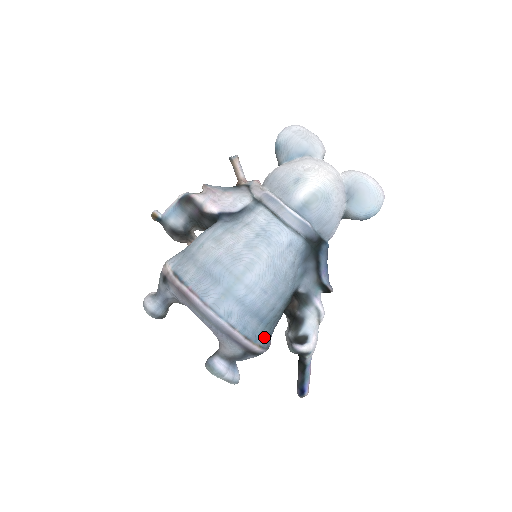
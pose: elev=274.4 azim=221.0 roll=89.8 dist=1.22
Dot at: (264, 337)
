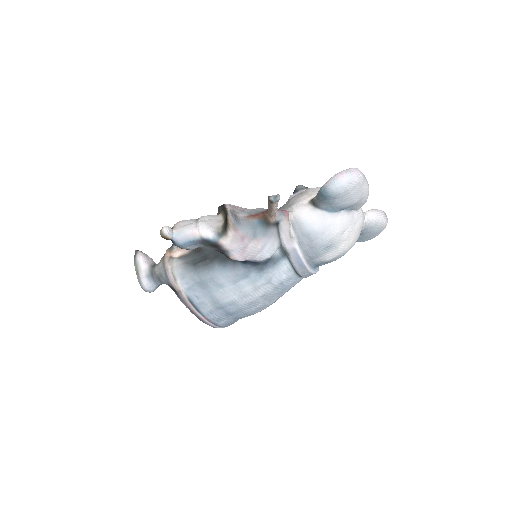
Dot at: occluded
